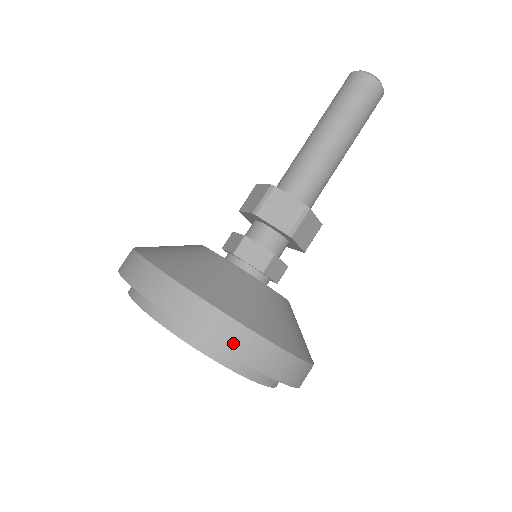
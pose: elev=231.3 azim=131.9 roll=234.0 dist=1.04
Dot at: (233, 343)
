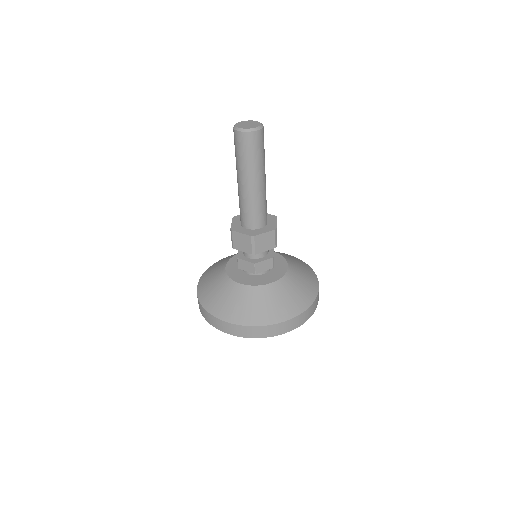
Dot at: (240, 333)
